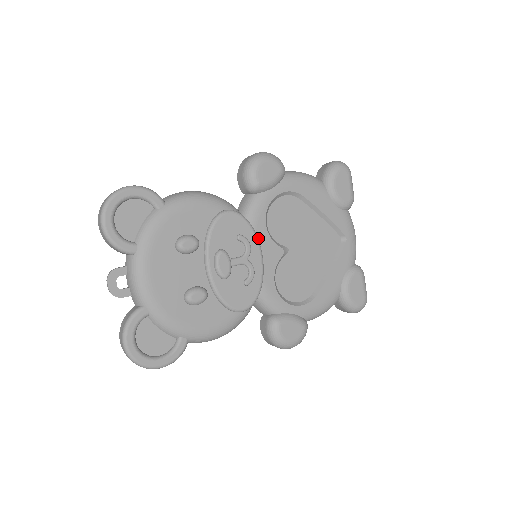
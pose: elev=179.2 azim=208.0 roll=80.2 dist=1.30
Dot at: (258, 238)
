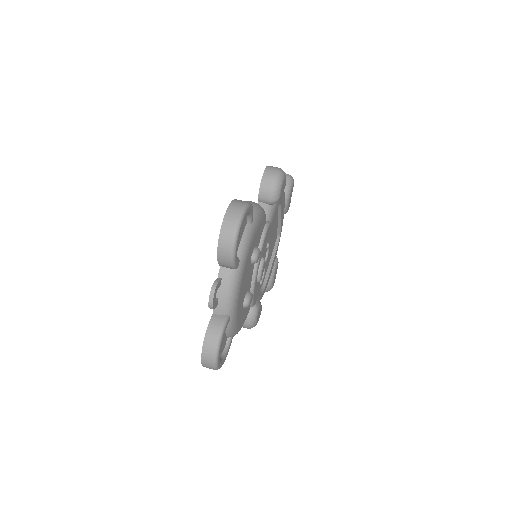
Dot at: occluded
